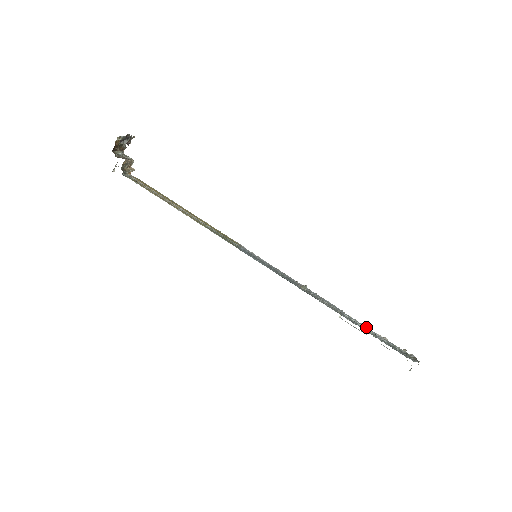
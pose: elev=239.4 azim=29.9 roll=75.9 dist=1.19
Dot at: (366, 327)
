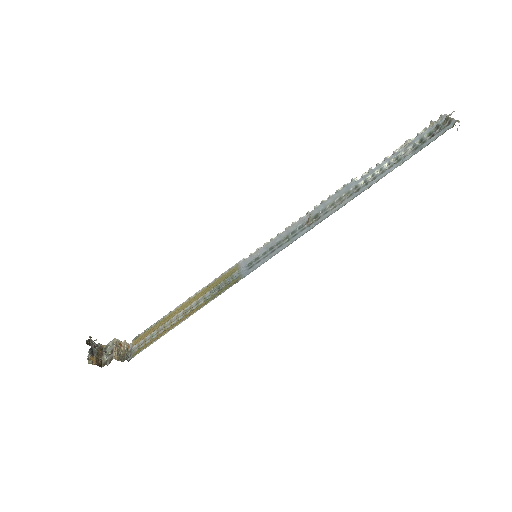
Dot at: (384, 162)
